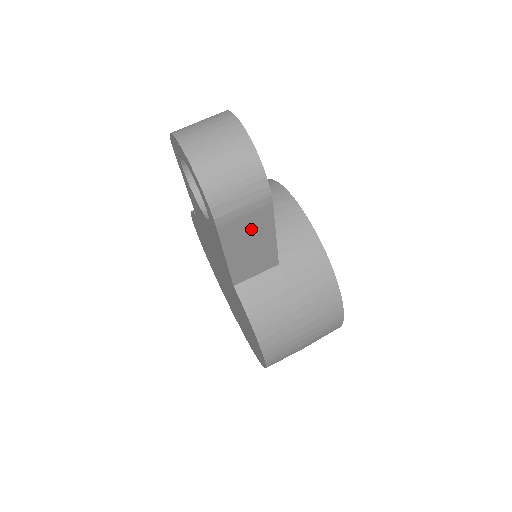
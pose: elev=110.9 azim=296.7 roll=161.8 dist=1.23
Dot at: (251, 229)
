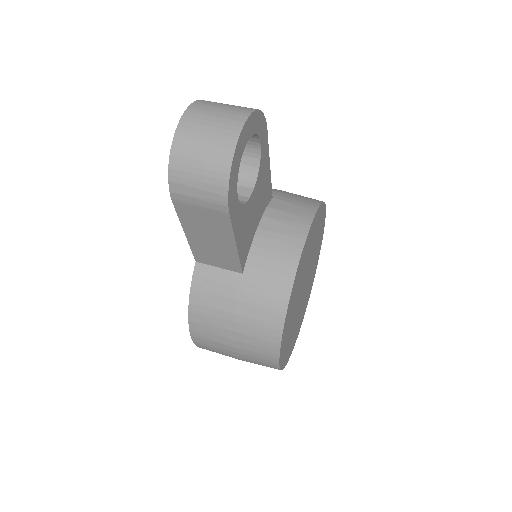
Dot at: (208, 223)
